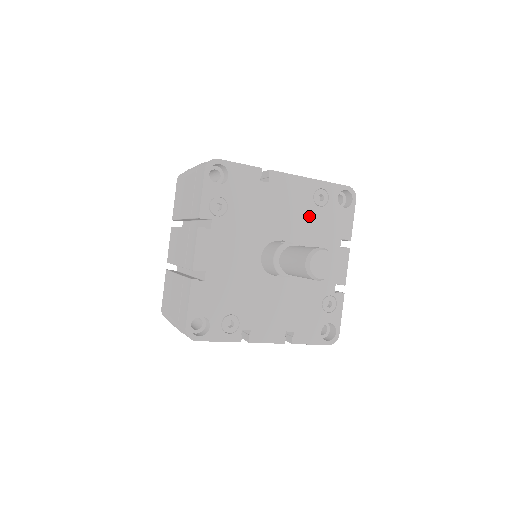
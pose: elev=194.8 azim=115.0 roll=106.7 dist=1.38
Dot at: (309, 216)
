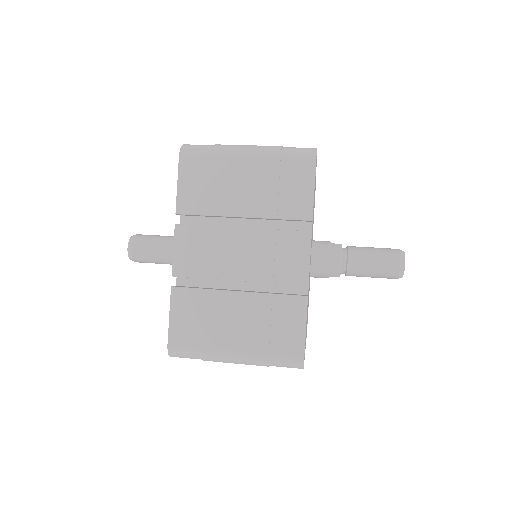
Dot at: occluded
